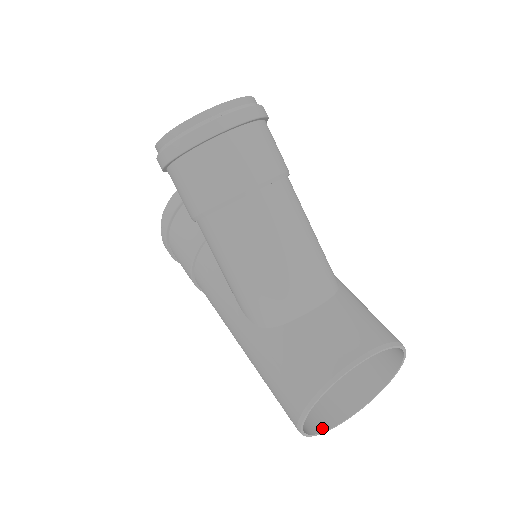
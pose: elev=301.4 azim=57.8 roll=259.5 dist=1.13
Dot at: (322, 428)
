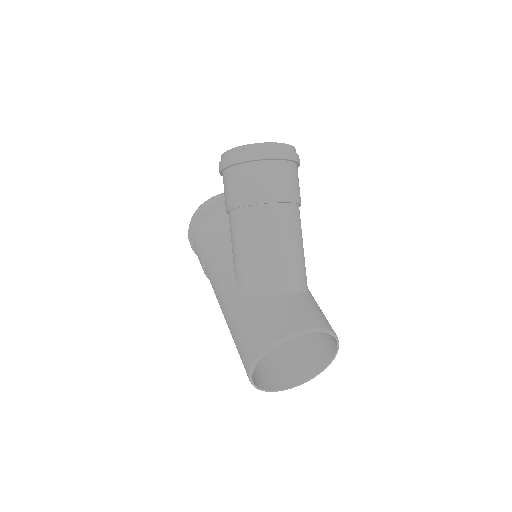
Dot at: (262, 387)
